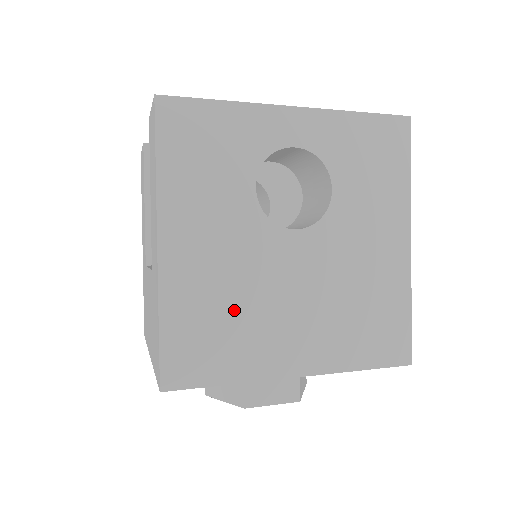
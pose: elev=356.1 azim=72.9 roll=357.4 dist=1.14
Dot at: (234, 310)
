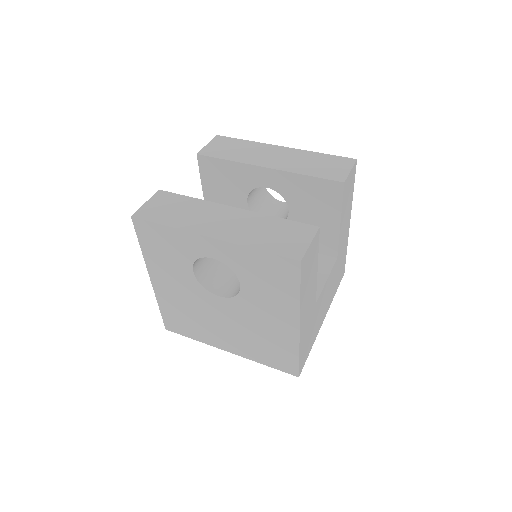
Dot at: (192, 316)
